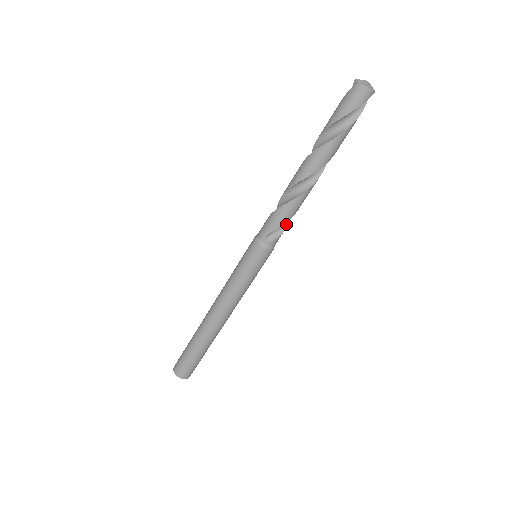
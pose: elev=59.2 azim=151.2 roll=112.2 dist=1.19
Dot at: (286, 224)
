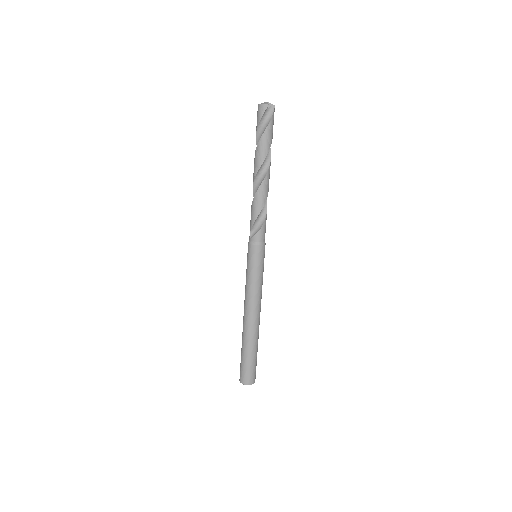
Dot at: (262, 223)
